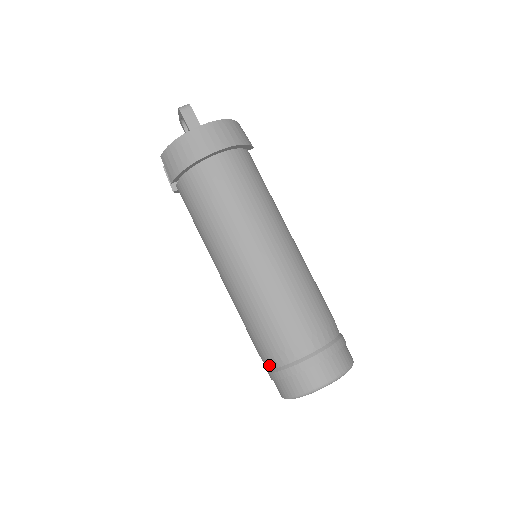
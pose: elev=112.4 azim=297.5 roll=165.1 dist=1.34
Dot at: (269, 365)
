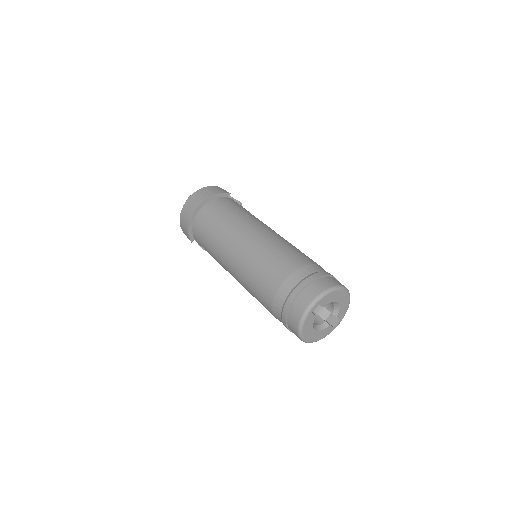
Dot at: (280, 320)
